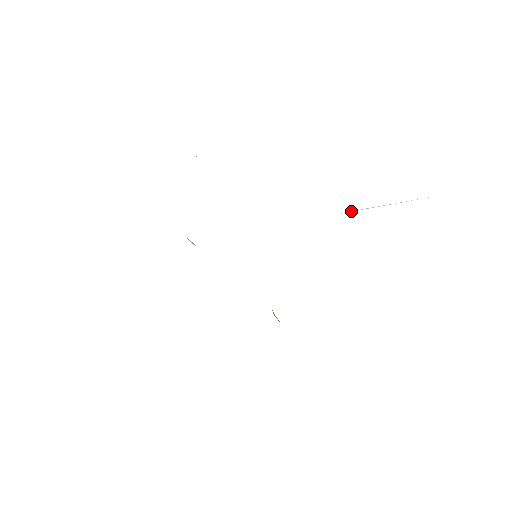
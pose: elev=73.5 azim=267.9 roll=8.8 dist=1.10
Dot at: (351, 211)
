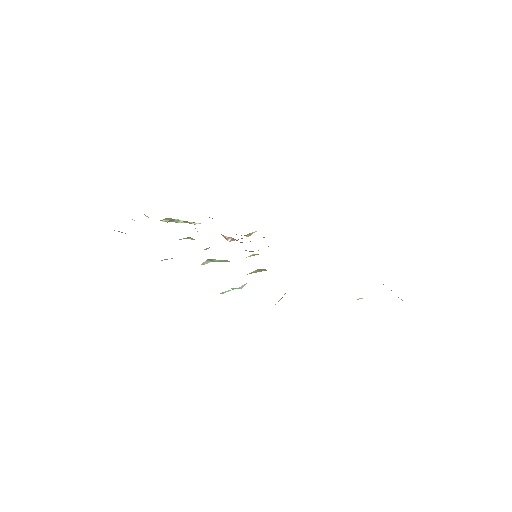
Dot at: occluded
